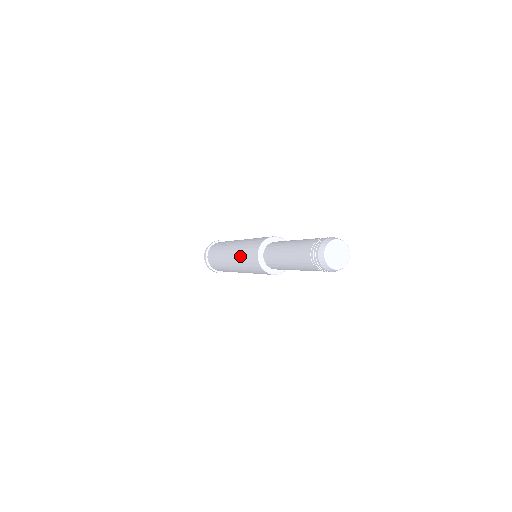
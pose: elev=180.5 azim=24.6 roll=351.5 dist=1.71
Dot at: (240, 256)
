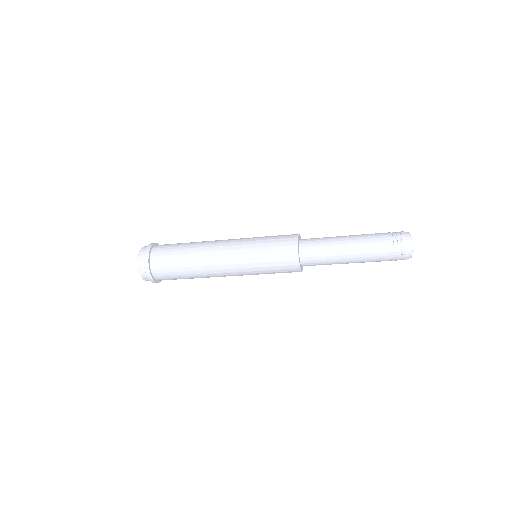
Dot at: (254, 242)
